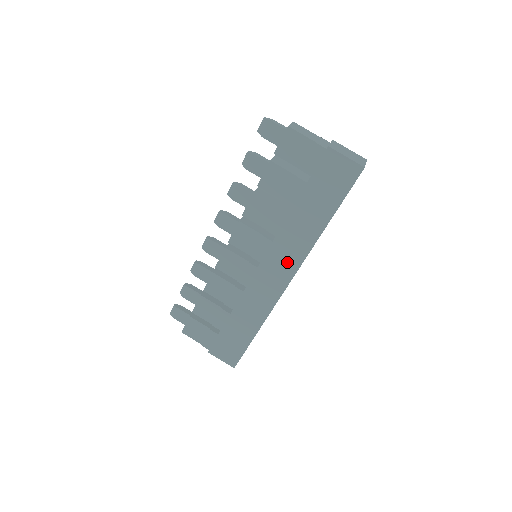
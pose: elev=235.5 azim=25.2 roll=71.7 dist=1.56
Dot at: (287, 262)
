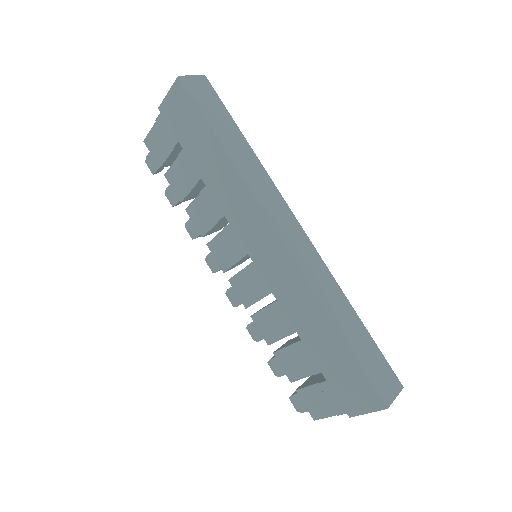
Dot at: (253, 221)
